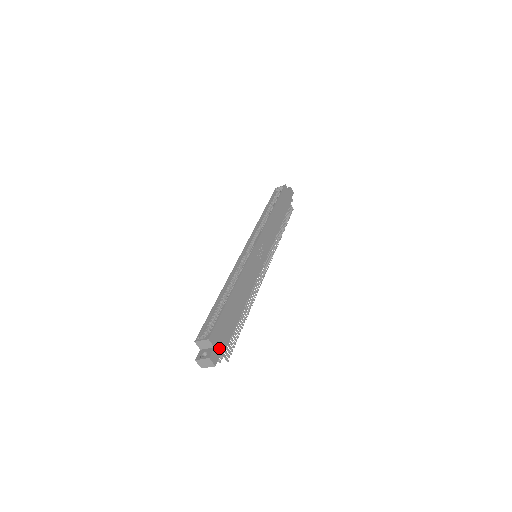
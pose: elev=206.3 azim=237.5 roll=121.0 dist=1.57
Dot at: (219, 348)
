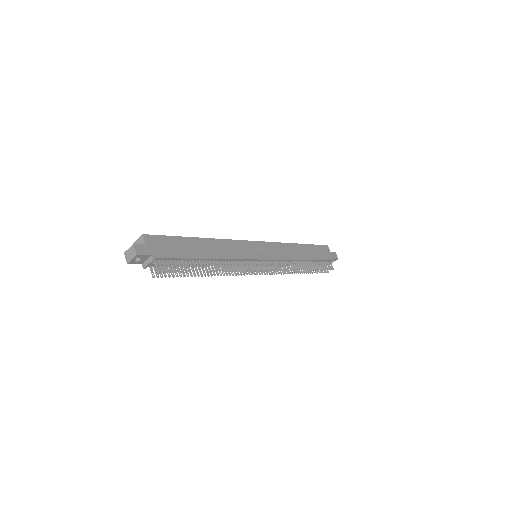
Dot at: (152, 250)
